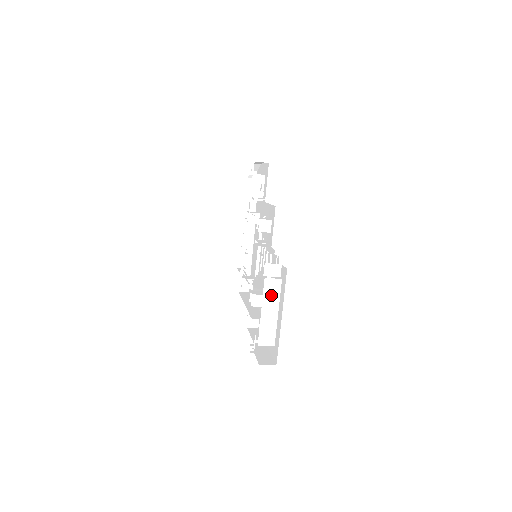
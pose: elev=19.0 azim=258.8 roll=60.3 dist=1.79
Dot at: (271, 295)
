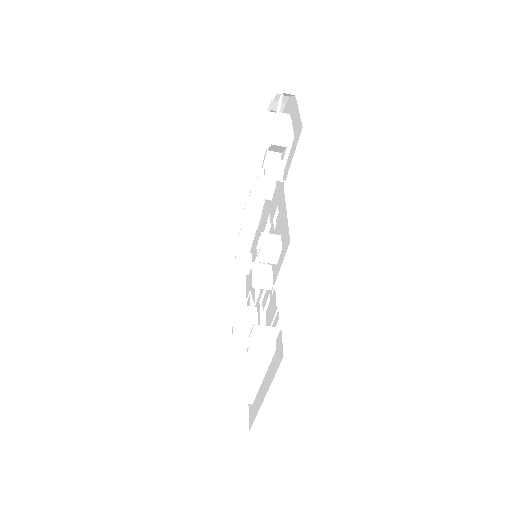
Dot at: (256, 362)
